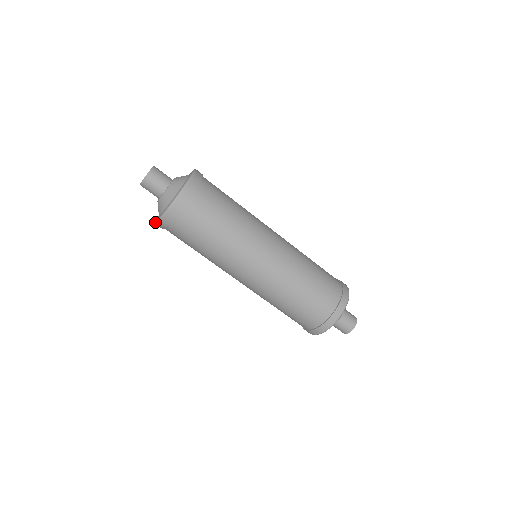
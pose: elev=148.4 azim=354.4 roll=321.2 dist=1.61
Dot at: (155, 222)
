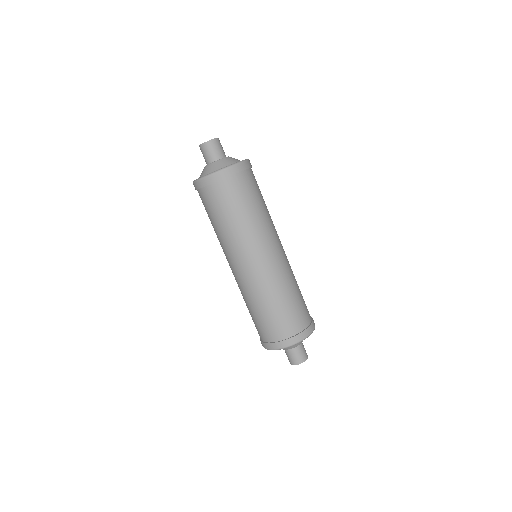
Dot at: occluded
